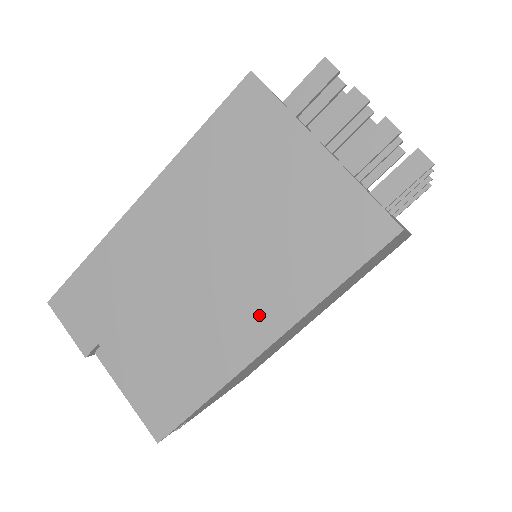
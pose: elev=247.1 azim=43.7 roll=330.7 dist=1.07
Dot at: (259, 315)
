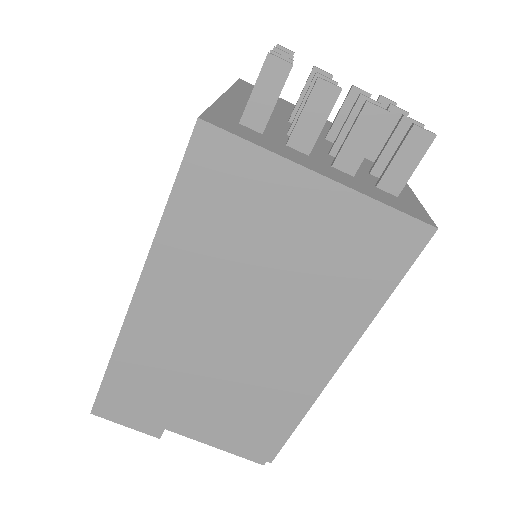
Dot at: (318, 348)
